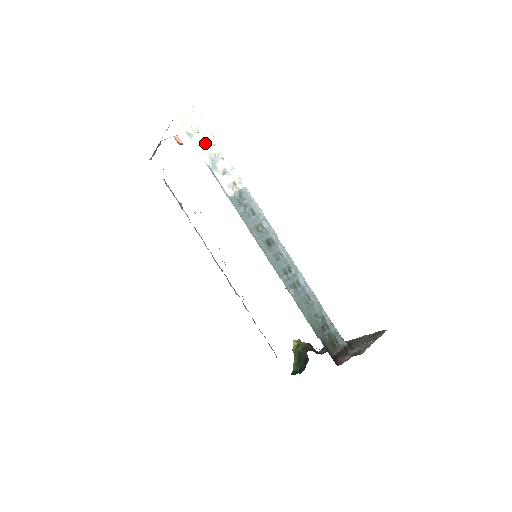
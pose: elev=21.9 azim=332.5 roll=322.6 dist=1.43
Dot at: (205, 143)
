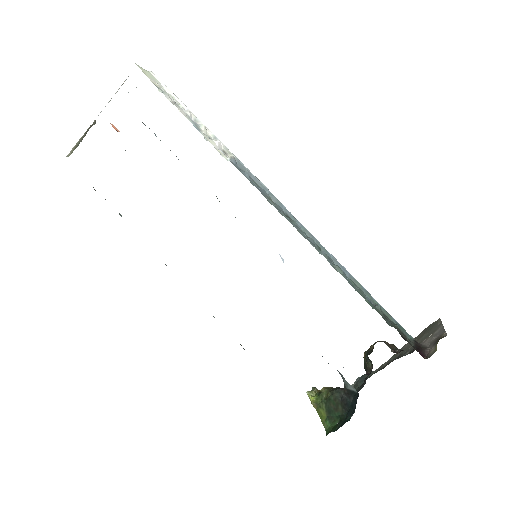
Dot at: (177, 105)
